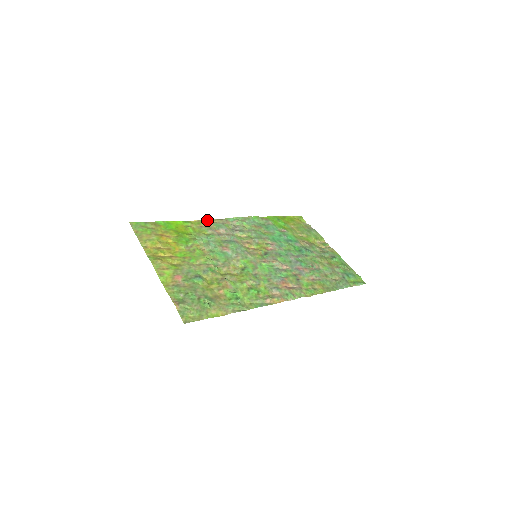
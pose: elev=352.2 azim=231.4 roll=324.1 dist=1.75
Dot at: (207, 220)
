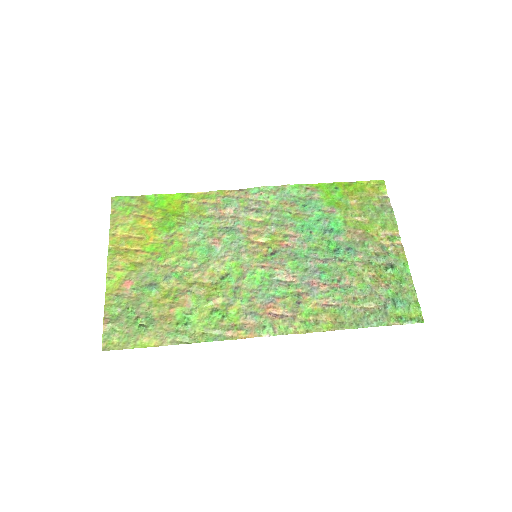
Dot at: (218, 192)
